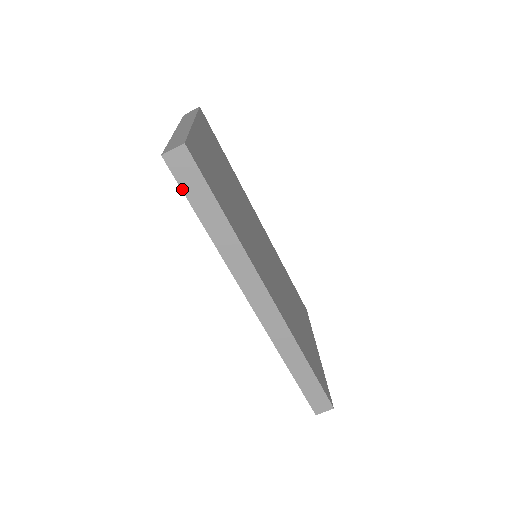
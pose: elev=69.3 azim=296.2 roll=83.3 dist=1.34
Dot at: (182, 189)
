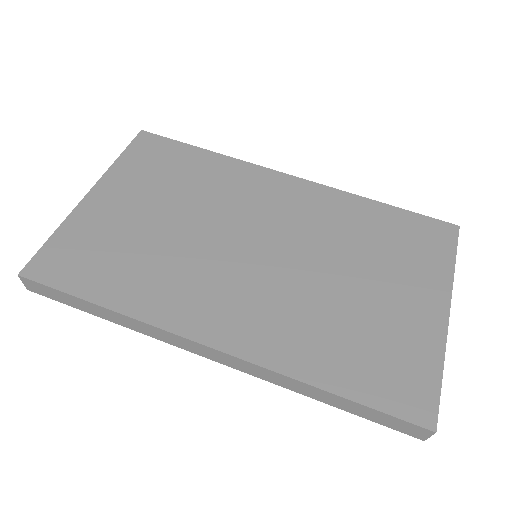
Dot at: (61, 302)
